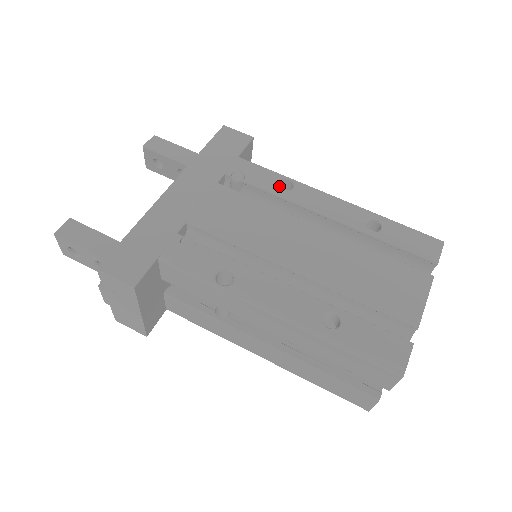
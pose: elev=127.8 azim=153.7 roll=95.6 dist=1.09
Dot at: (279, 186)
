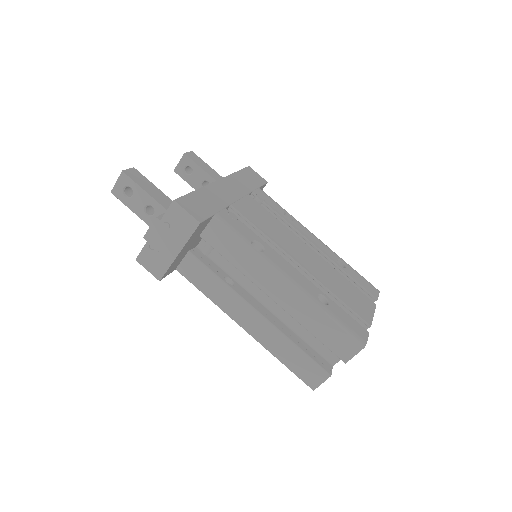
Dot at: occluded
